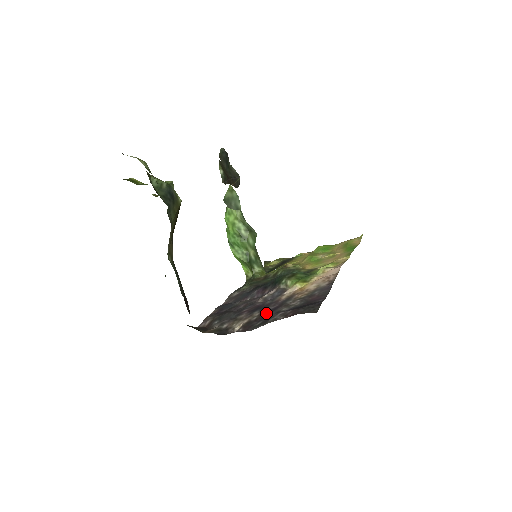
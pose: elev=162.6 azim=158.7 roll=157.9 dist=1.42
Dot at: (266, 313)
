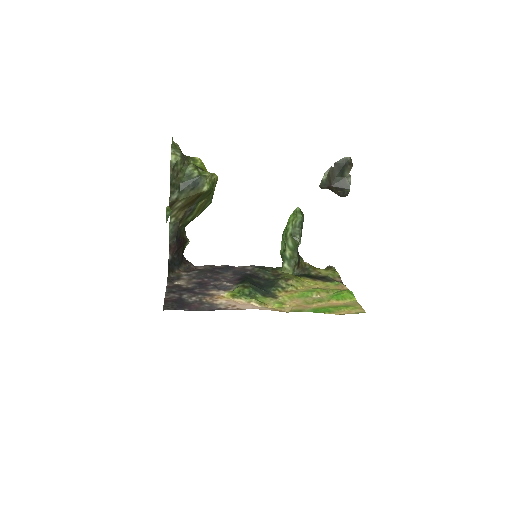
Dot at: (188, 290)
